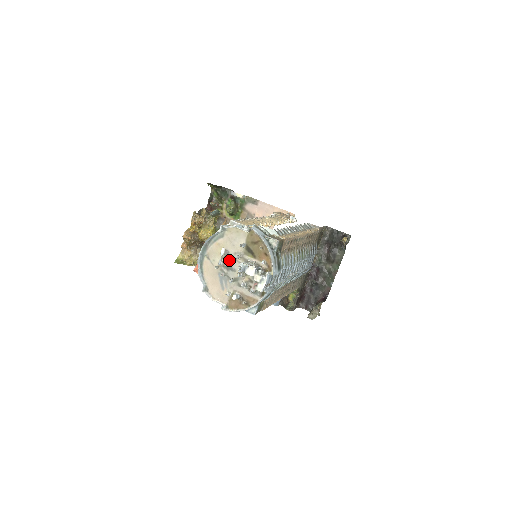
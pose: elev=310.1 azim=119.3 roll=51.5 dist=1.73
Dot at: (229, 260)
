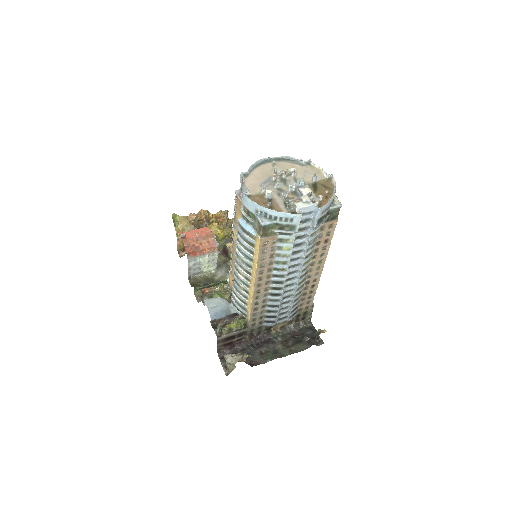
Dot at: (290, 178)
